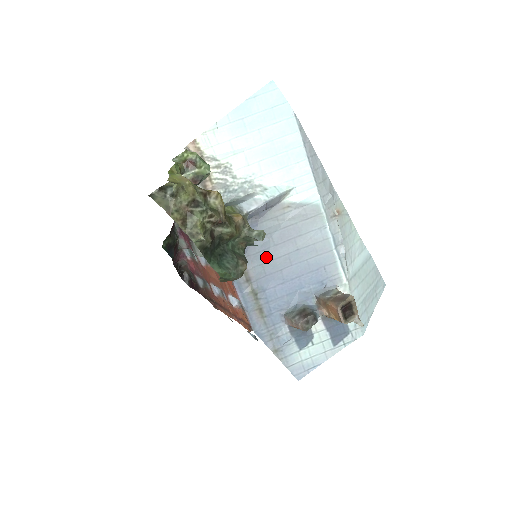
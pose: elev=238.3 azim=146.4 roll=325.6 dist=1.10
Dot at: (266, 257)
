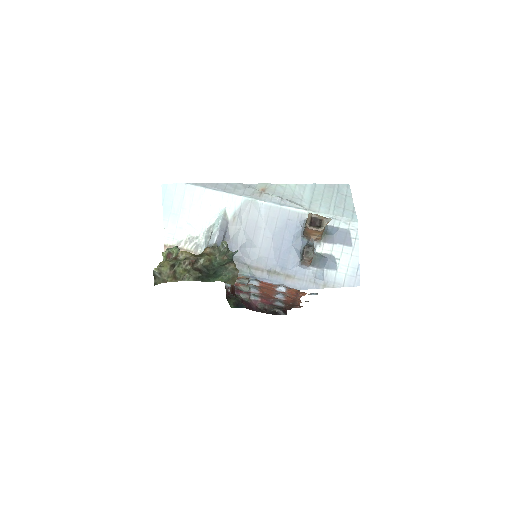
Dot at: (256, 250)
